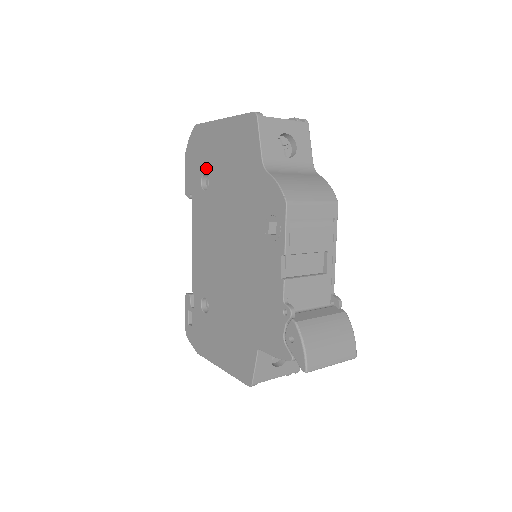
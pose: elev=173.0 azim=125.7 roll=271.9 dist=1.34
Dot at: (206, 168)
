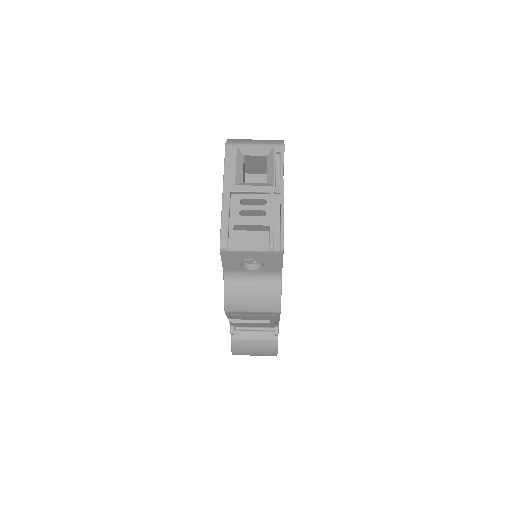
Dot at: occluded
